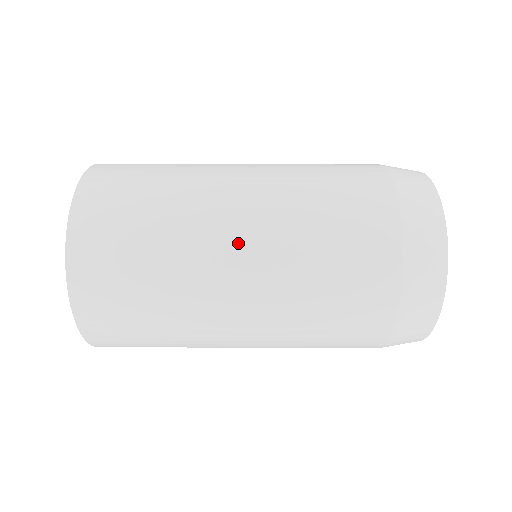
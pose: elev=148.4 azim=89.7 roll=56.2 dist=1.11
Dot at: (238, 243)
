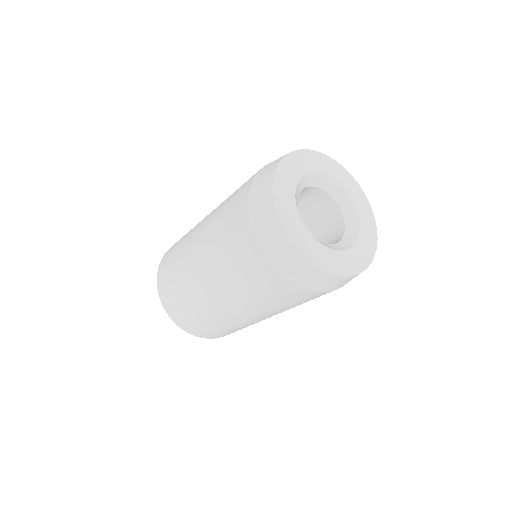
Dot at: (197, 239)
